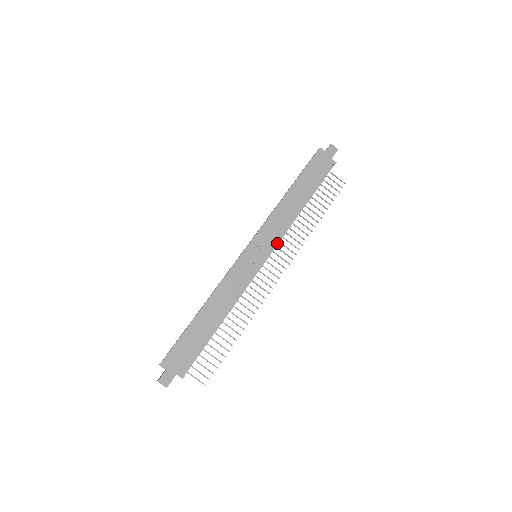
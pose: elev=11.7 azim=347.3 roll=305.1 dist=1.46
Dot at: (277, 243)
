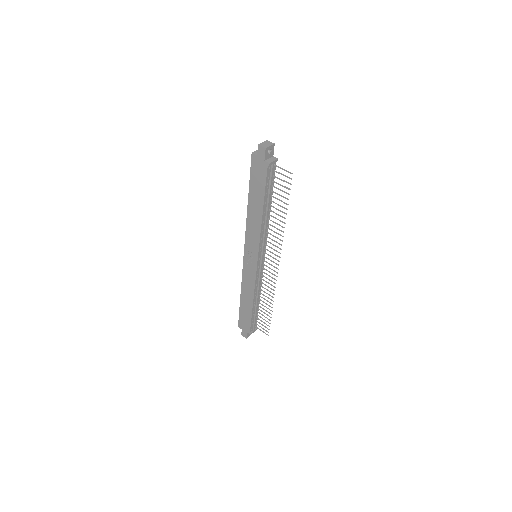
Dot at: (263, 245)
